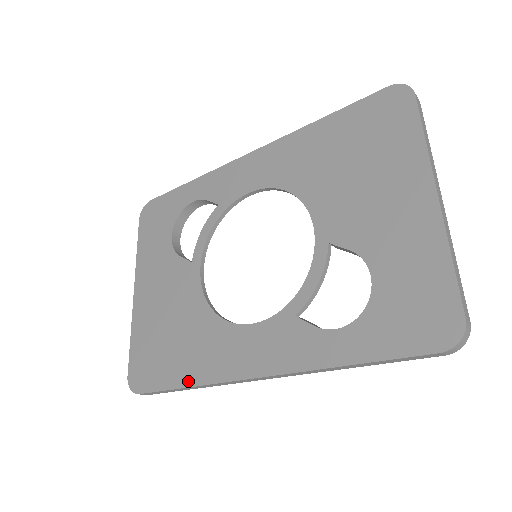
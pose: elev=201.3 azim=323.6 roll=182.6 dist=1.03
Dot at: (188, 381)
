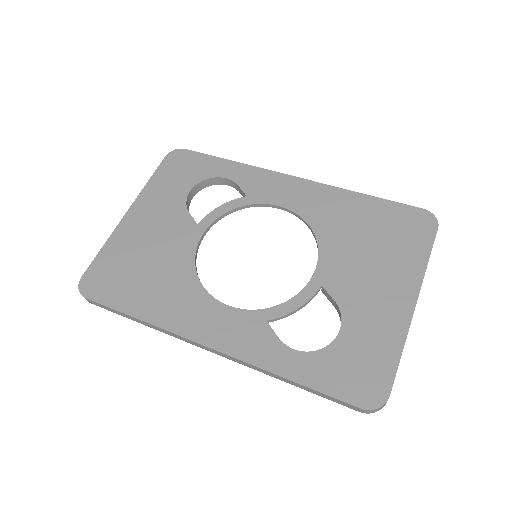
Dot at: (143, 315)
